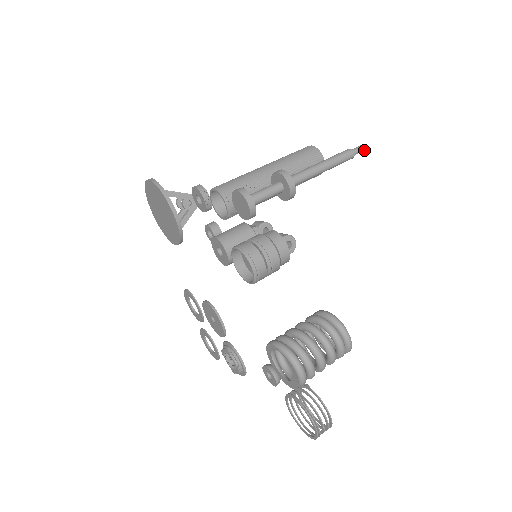
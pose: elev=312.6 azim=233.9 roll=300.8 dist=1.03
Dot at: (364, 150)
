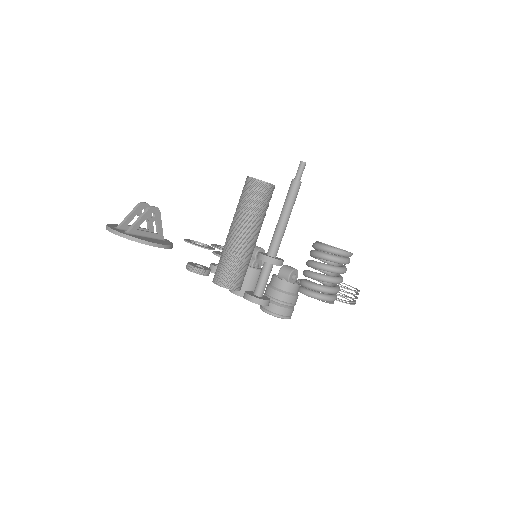
Dot at: (304, 166)
